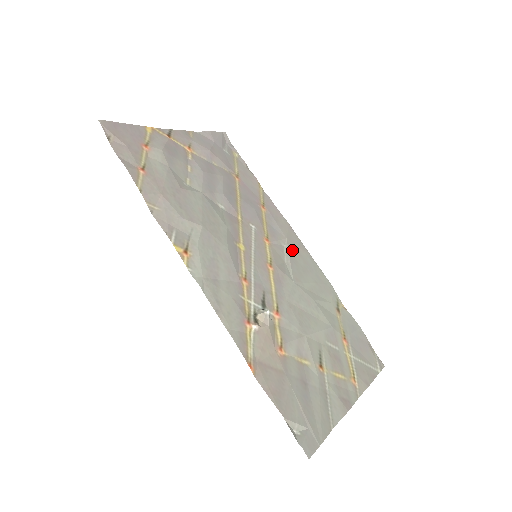
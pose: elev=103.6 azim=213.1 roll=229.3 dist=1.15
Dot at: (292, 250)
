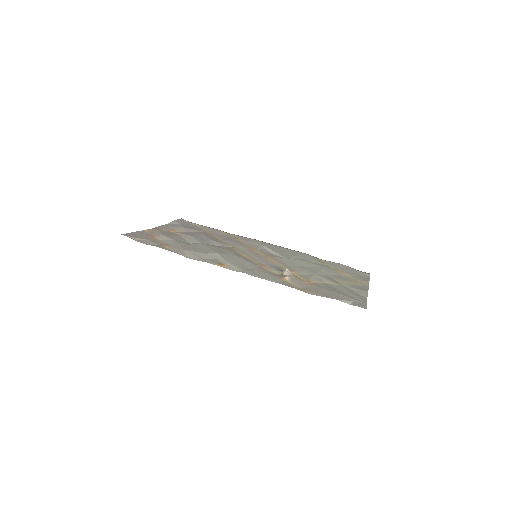
Dot at: (271, 248)
